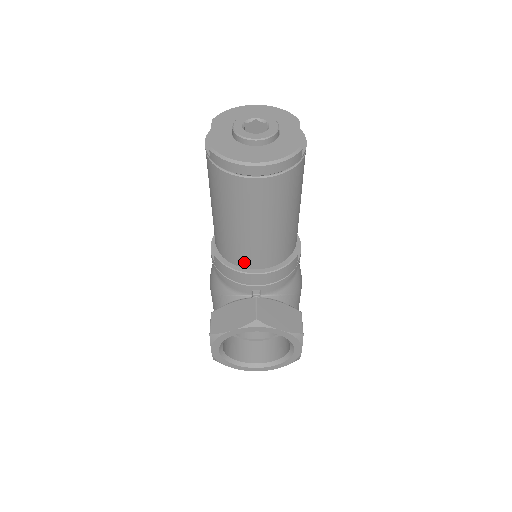
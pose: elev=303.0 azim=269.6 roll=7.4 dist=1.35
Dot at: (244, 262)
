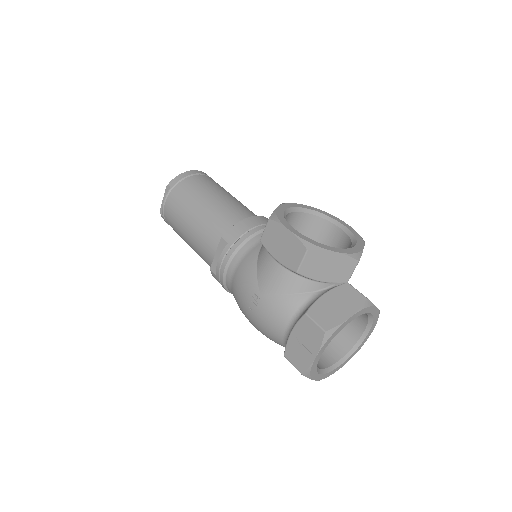
Dot at: (242, 217)
